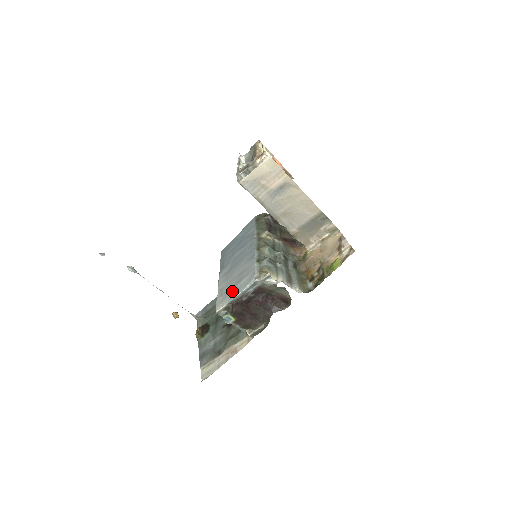
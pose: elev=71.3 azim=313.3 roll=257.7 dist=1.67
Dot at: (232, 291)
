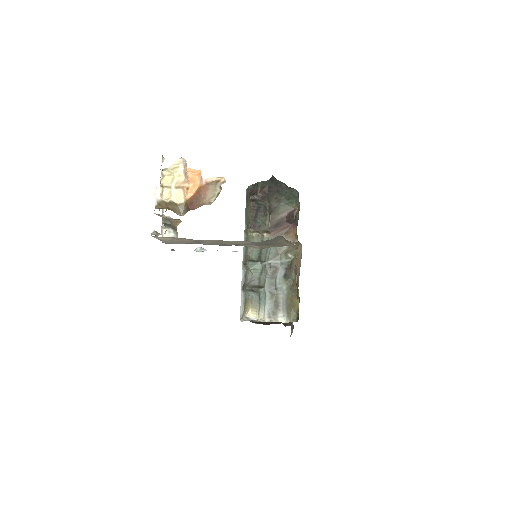
Dot at: occluded
